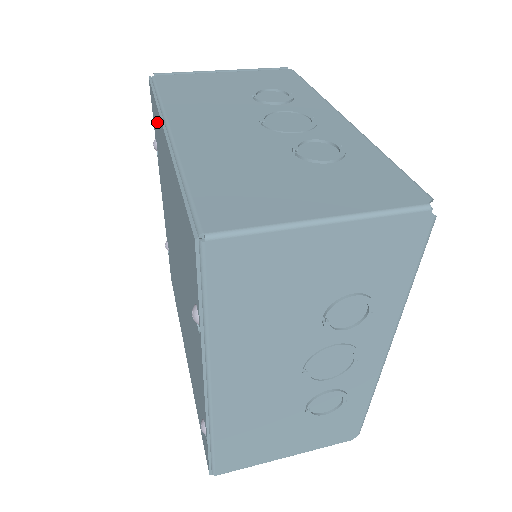
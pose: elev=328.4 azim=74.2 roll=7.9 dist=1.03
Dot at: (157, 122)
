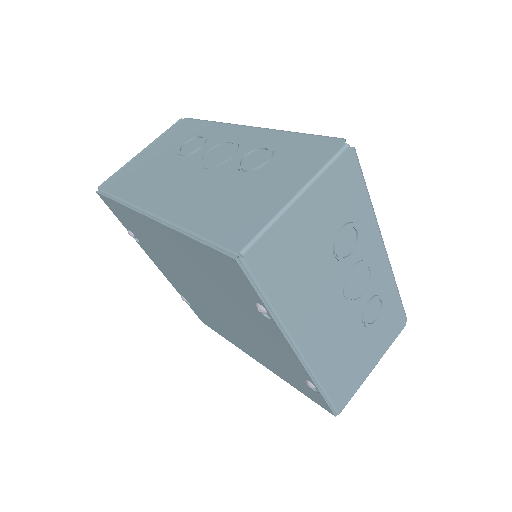
Dot at: (129, 217)
